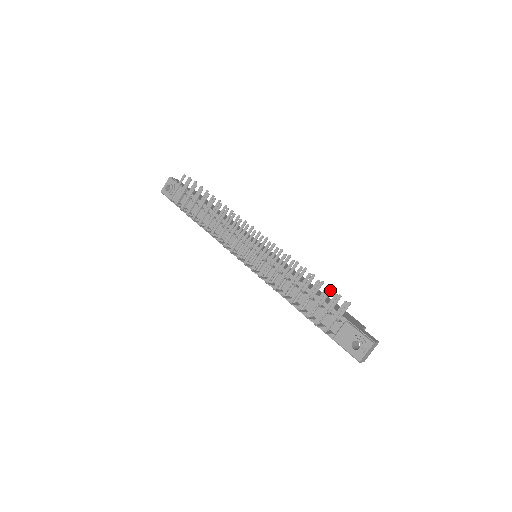
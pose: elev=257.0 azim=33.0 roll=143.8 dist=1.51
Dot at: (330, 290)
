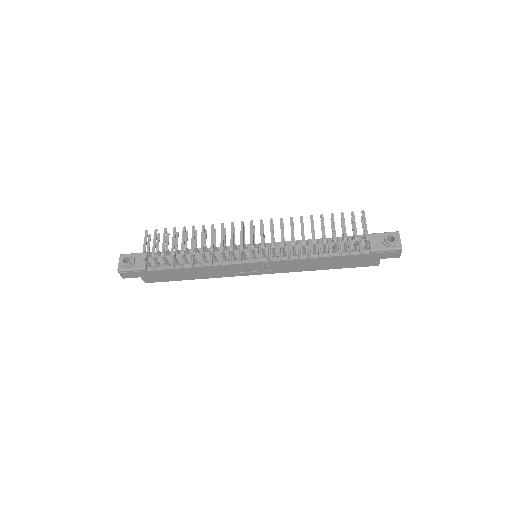
Dot at: occluded
